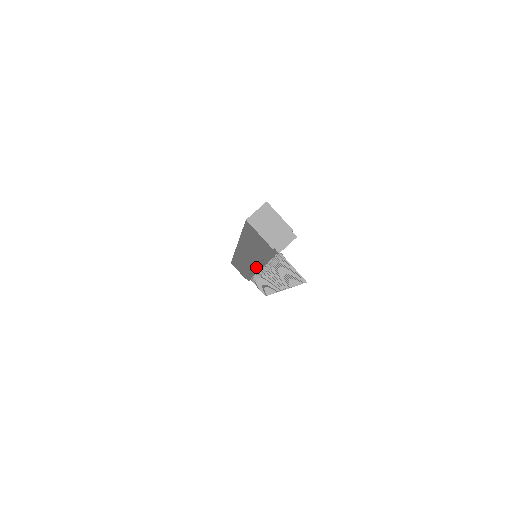
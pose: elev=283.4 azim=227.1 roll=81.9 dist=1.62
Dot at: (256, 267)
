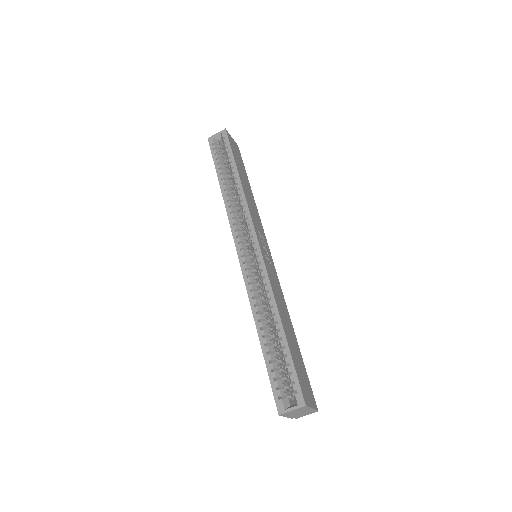
Dot at: occluded
